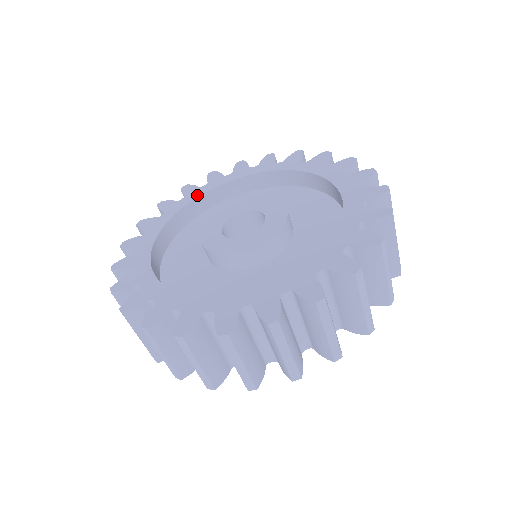
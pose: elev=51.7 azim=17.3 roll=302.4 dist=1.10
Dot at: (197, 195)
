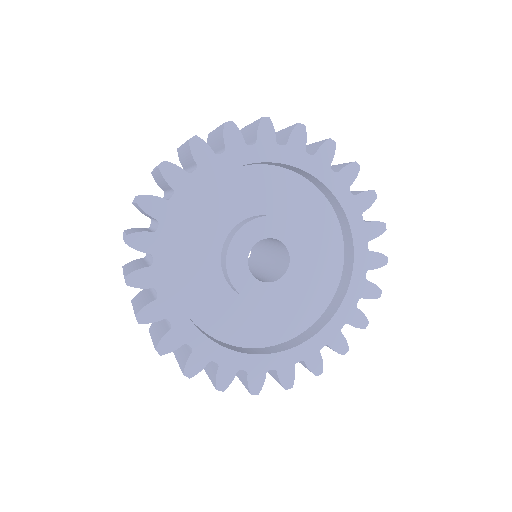
Dot at: (169, 247)
